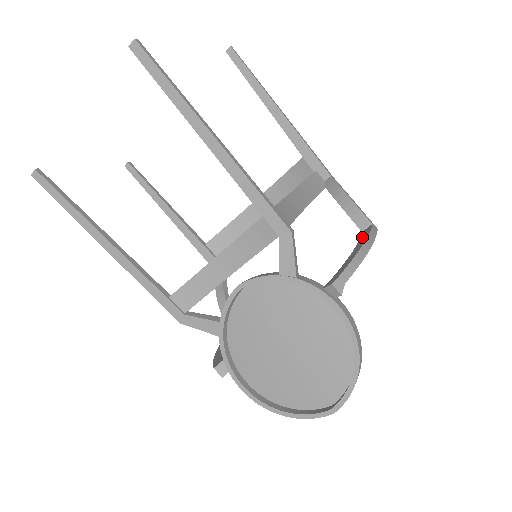
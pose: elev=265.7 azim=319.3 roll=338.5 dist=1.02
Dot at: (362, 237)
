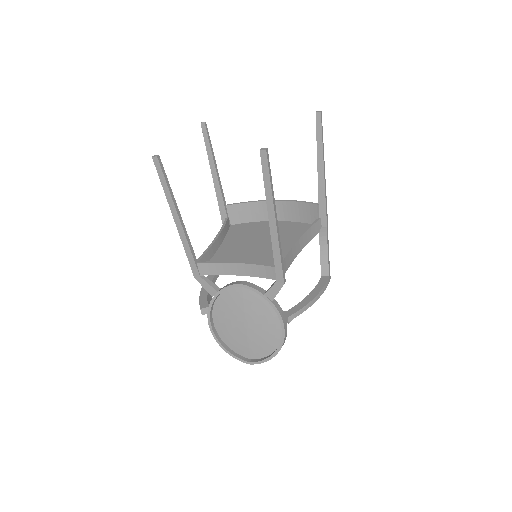
Dot at: (319, 285)
